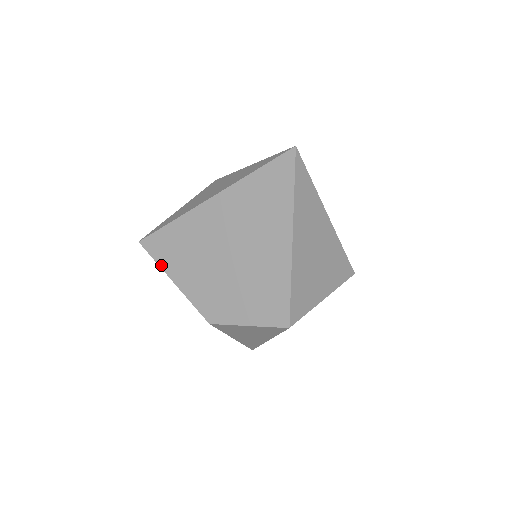
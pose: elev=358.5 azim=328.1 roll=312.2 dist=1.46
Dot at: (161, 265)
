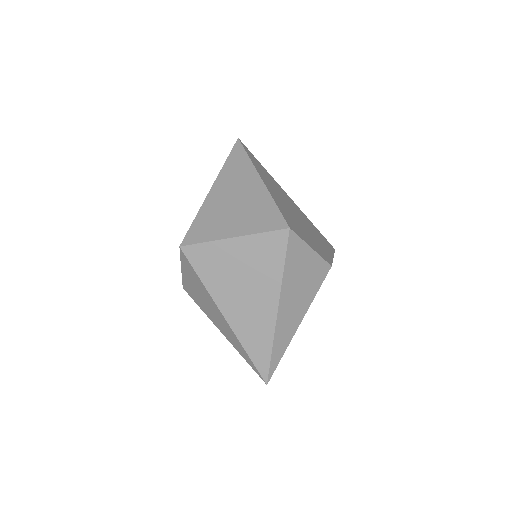
Dot at: occluded
